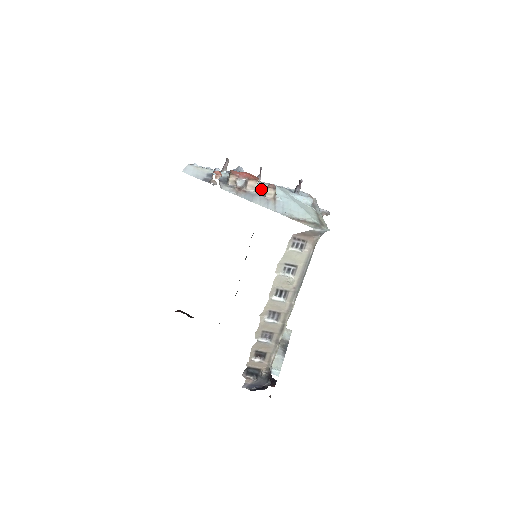
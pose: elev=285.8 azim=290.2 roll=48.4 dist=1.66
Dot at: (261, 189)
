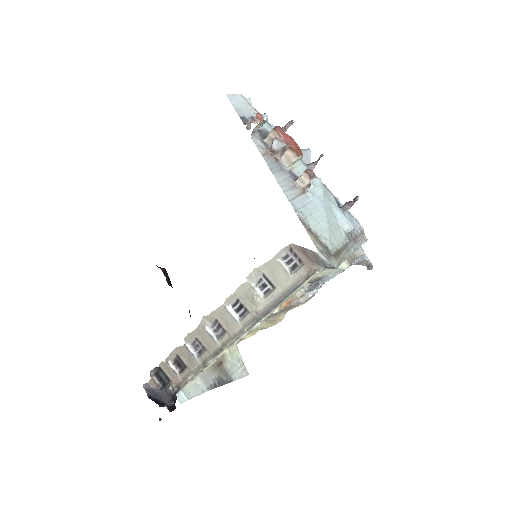
Dot at: (299, 172)
